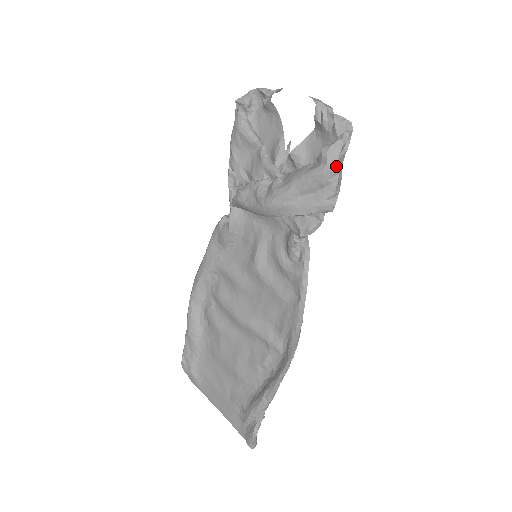
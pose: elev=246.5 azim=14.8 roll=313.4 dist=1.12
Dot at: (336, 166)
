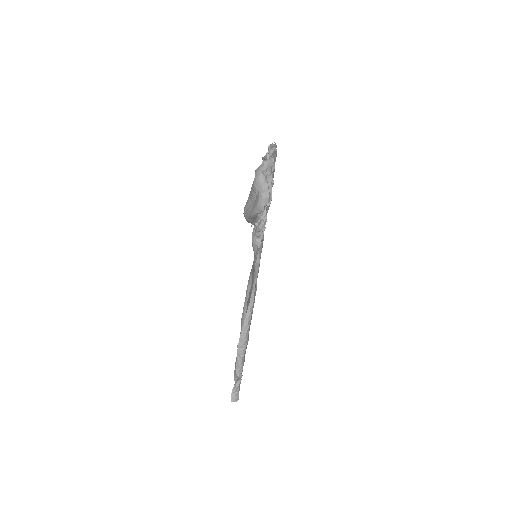
Dot at: (259, 179)
